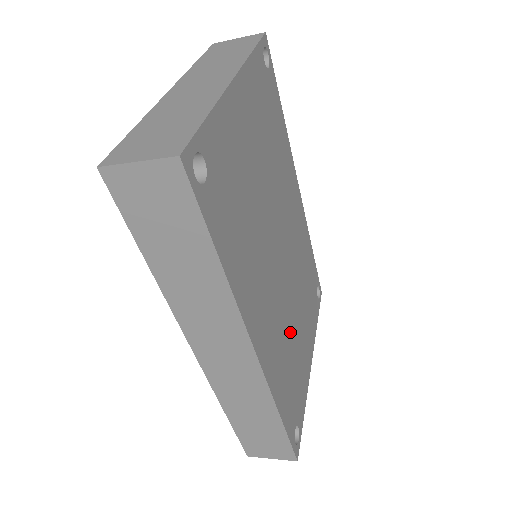
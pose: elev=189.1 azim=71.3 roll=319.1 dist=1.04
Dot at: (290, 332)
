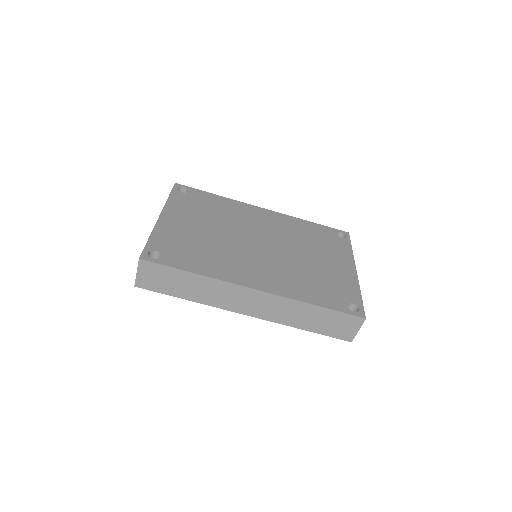
Dot at: (300, 268)
